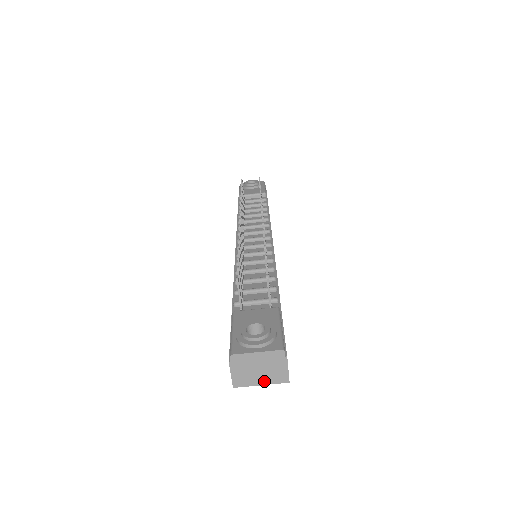
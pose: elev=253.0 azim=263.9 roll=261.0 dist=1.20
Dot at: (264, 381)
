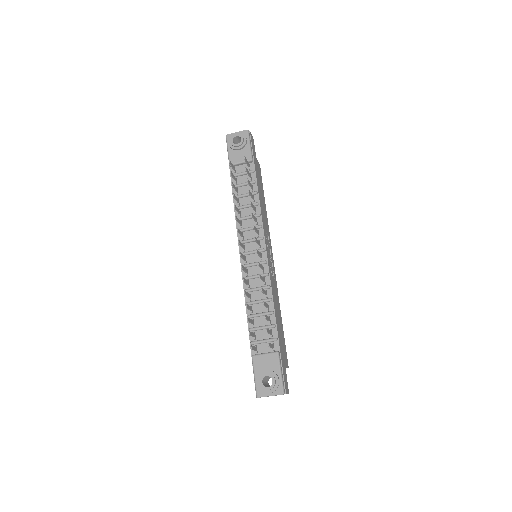
Dot at: (276, 395)
